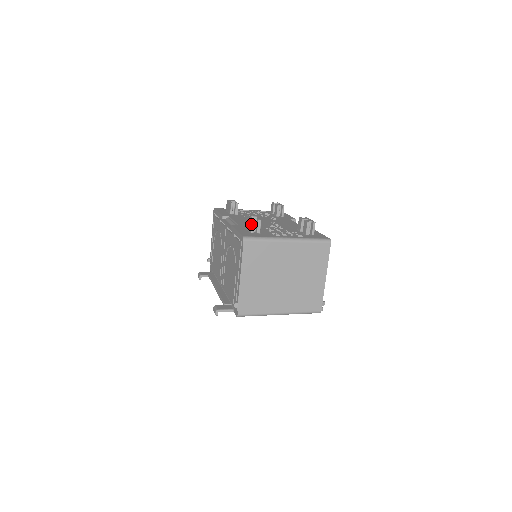
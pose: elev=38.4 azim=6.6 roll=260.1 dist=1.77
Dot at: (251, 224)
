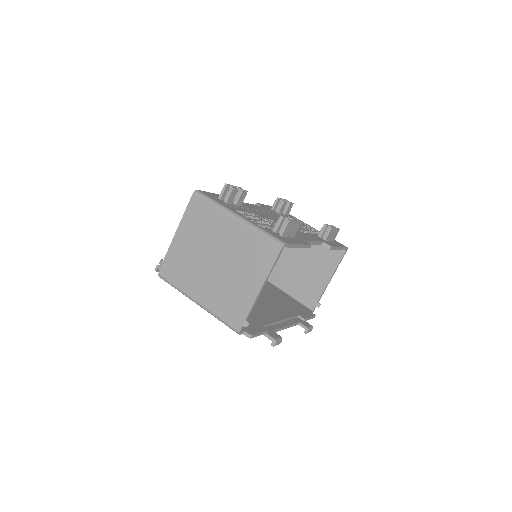
Dot at: (223, 189)
